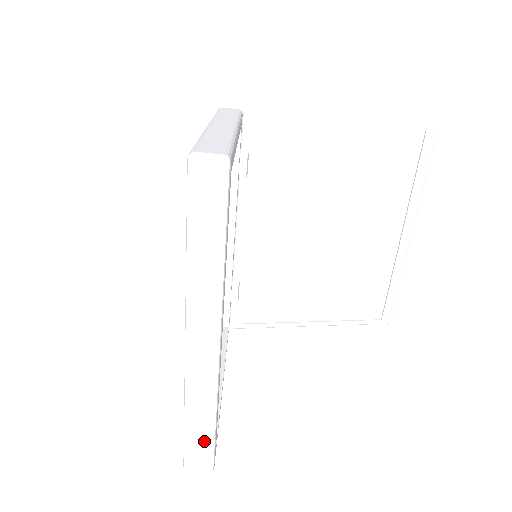
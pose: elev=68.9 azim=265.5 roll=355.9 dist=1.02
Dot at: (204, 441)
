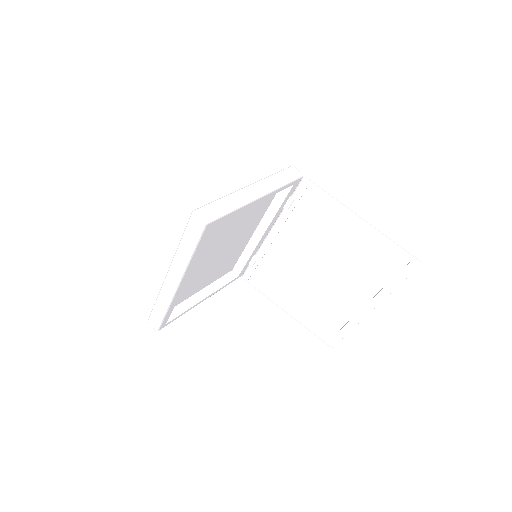
Dot at: (158, 317)
